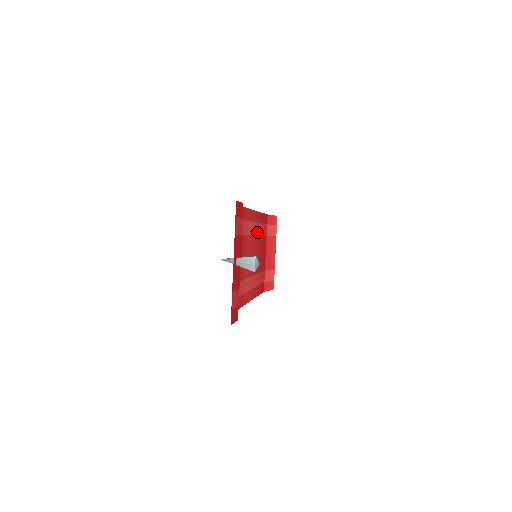
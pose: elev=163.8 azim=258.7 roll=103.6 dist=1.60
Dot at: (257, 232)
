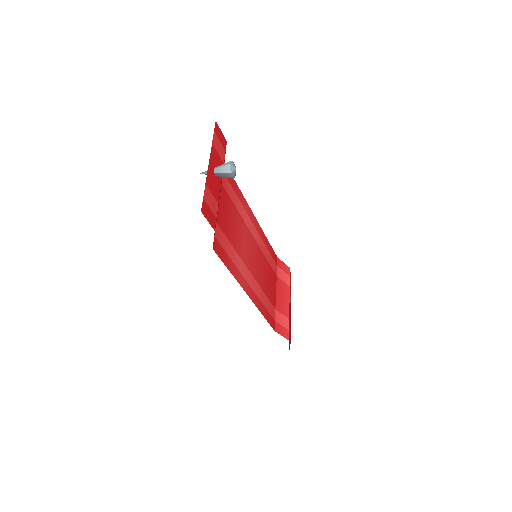
Dot at: (260, 245)
